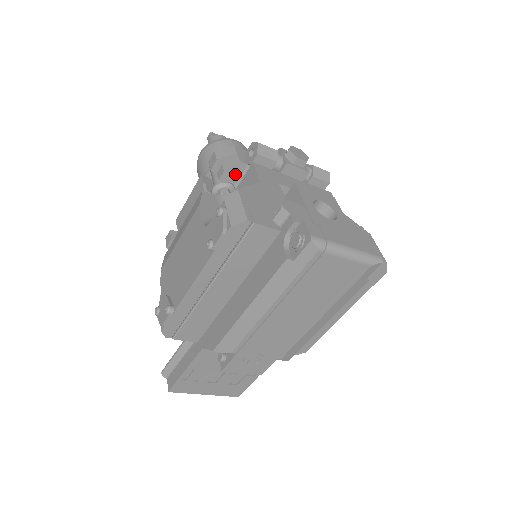
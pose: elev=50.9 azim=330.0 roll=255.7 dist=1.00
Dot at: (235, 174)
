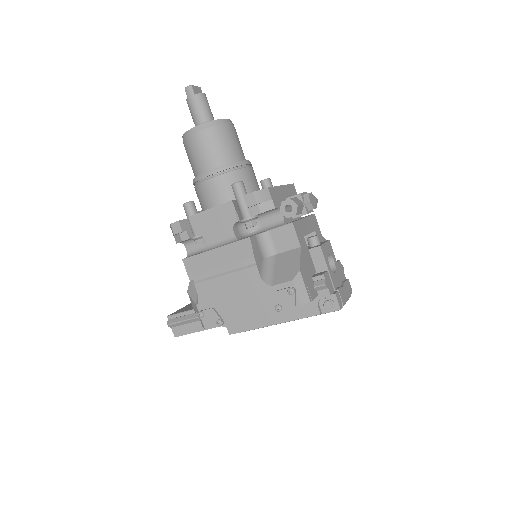
Dot at: (265, 212)
